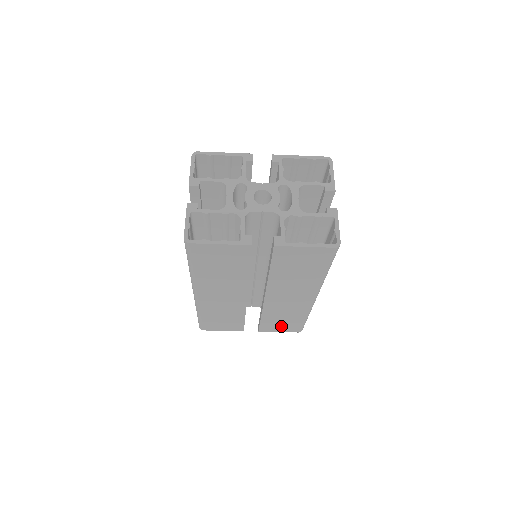
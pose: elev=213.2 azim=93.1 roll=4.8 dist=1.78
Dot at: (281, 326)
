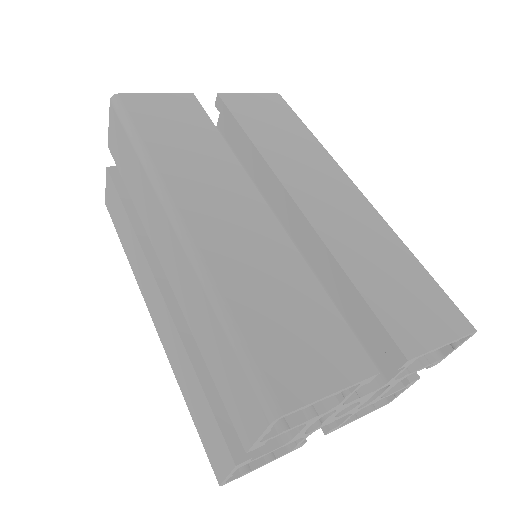
Dot at: occluded
